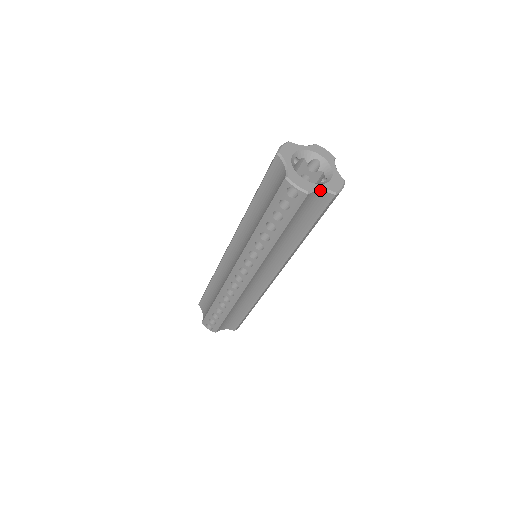
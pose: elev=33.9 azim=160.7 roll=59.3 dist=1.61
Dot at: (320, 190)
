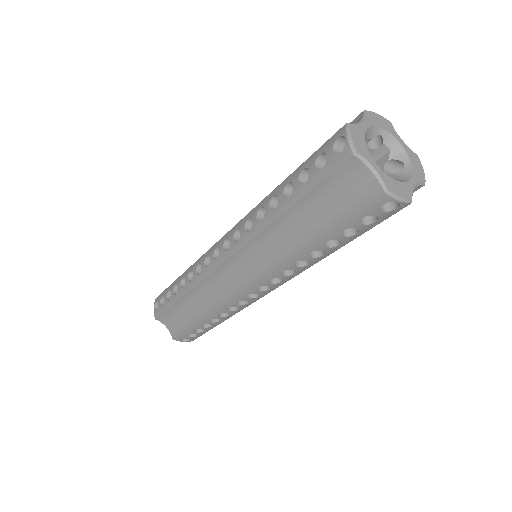
Dot at: (372, 169)
